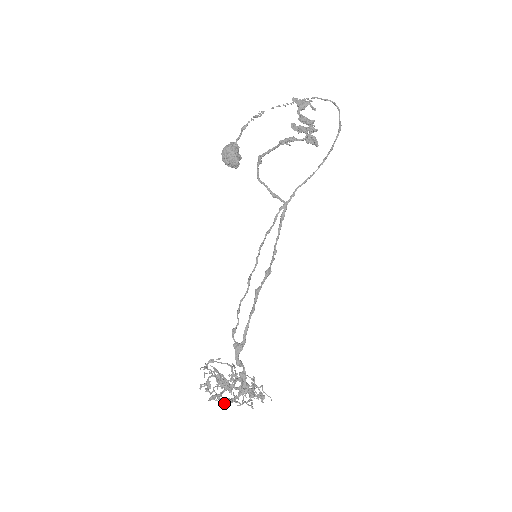
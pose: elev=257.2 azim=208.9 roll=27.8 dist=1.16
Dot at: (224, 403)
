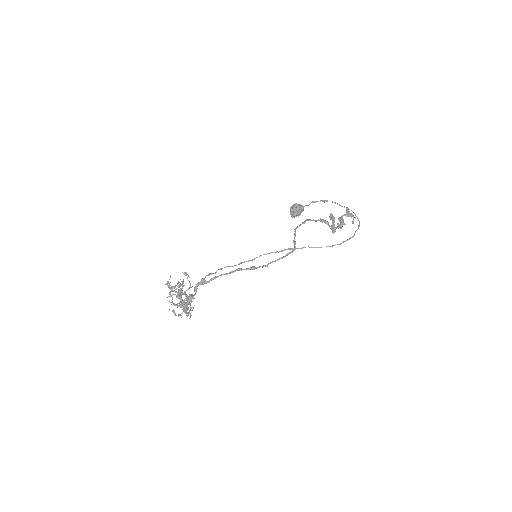
Dot at: occluded
